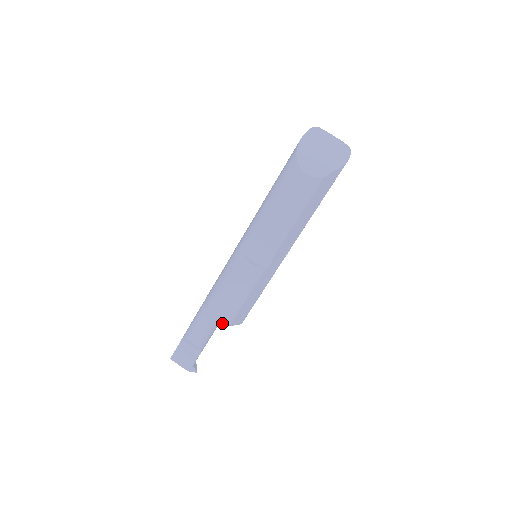
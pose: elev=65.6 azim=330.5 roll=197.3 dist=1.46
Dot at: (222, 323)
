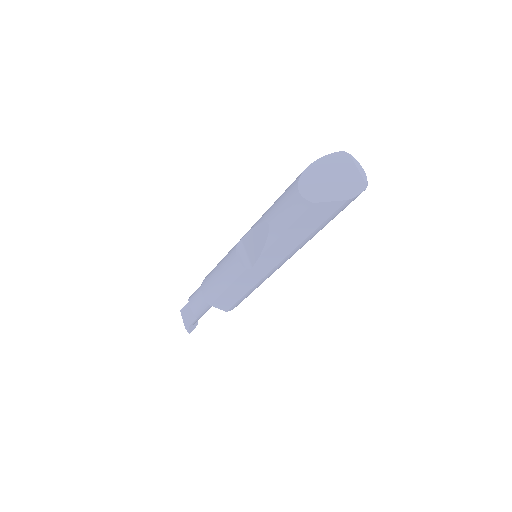
Dot at: (205, 299)
